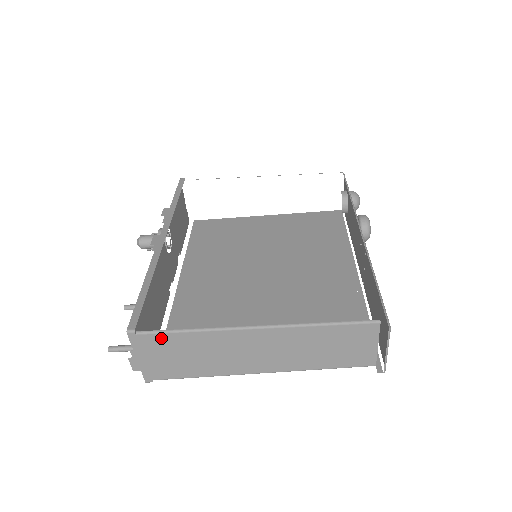
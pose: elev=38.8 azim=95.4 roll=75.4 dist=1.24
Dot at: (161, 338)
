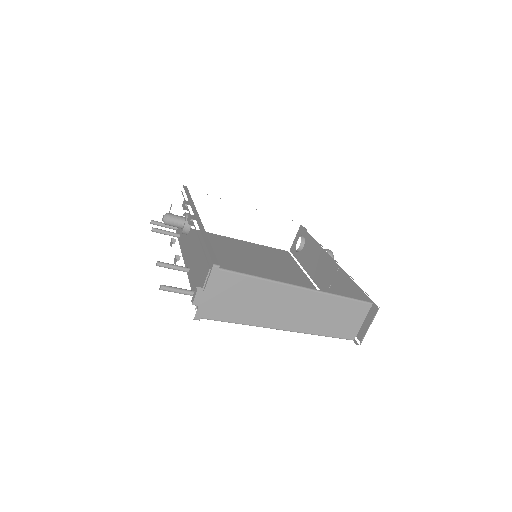
Dot at: (234, 278)
